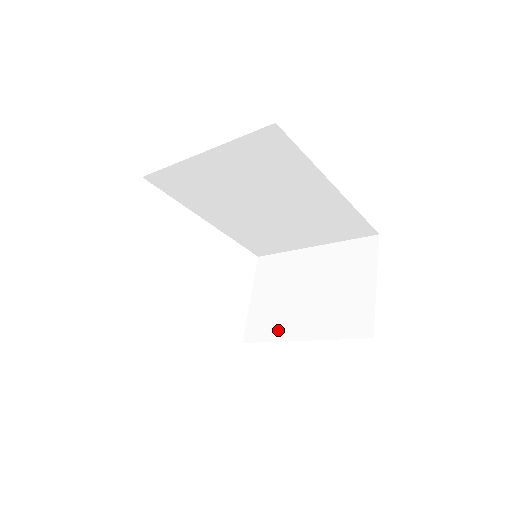
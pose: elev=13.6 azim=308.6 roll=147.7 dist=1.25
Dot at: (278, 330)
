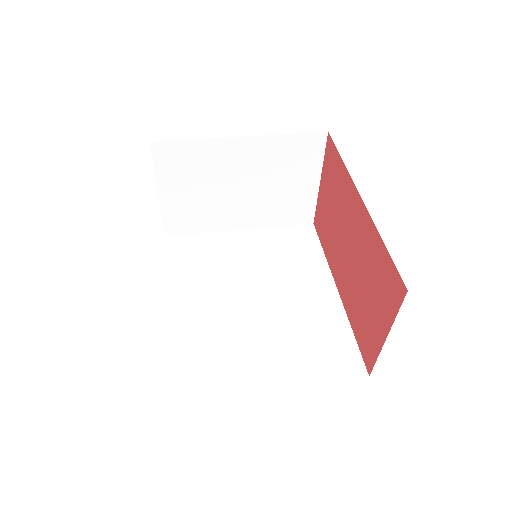
Dot at: (211, 224)
